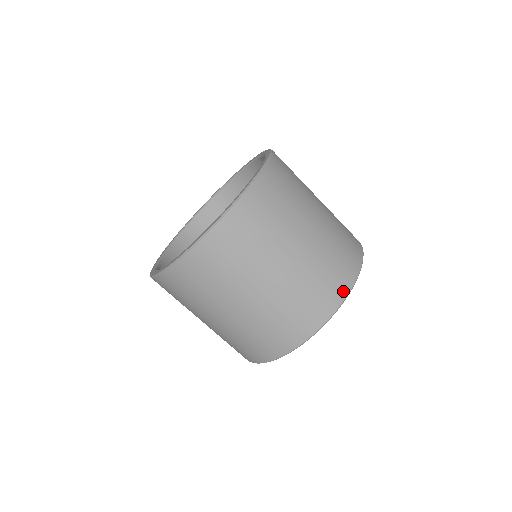
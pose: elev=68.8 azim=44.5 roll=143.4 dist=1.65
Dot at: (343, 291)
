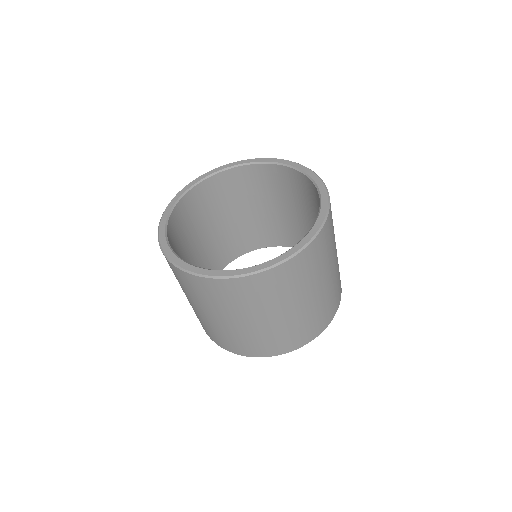
Dot at: (255, 354)
